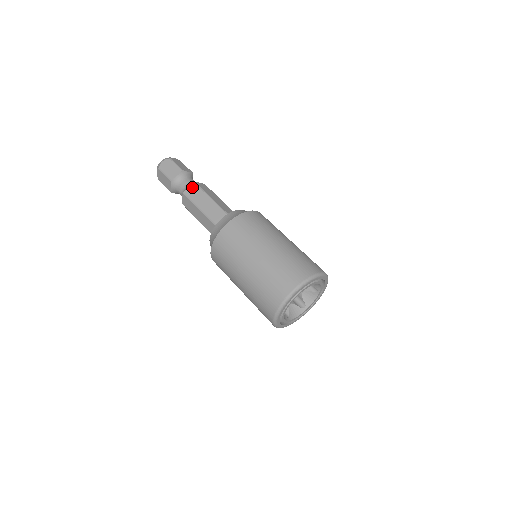
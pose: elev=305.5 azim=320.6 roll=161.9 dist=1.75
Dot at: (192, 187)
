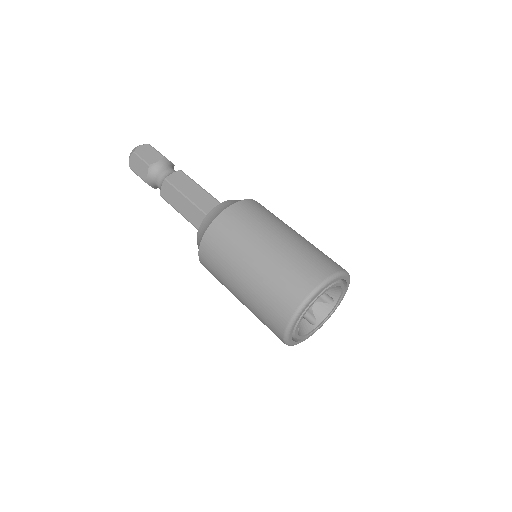
Dot at: (164, 186)
